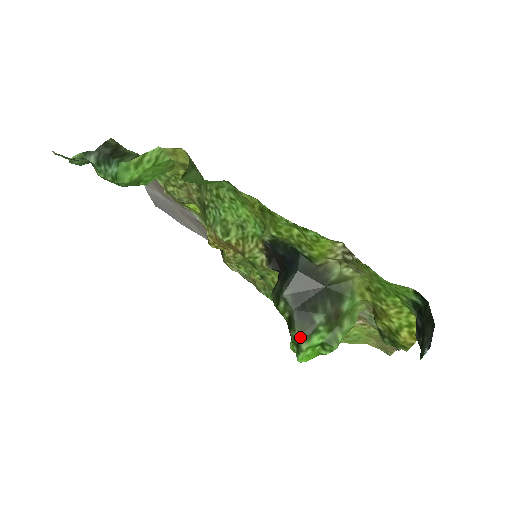
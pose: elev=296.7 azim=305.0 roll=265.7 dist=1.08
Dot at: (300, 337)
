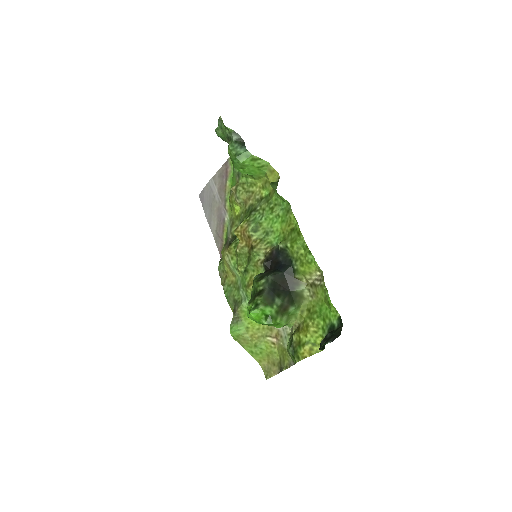
Dot at: (262, 301)
